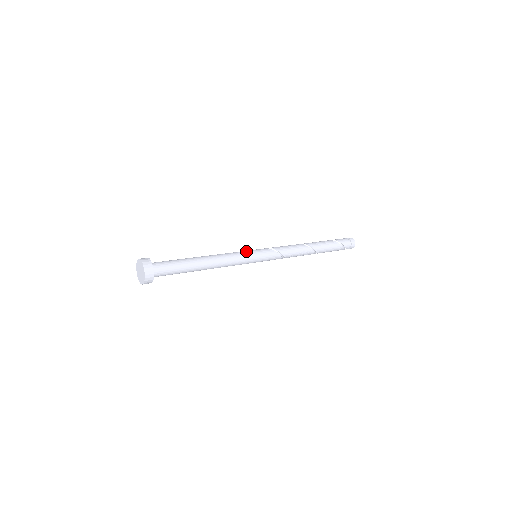
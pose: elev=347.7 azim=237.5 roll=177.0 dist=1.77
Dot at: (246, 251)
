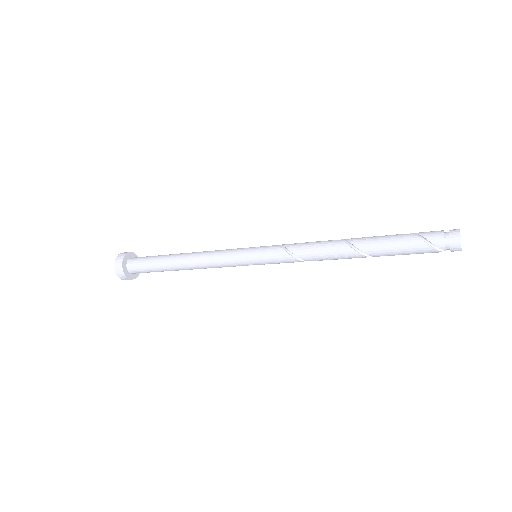
Dot at: (240, 248)
